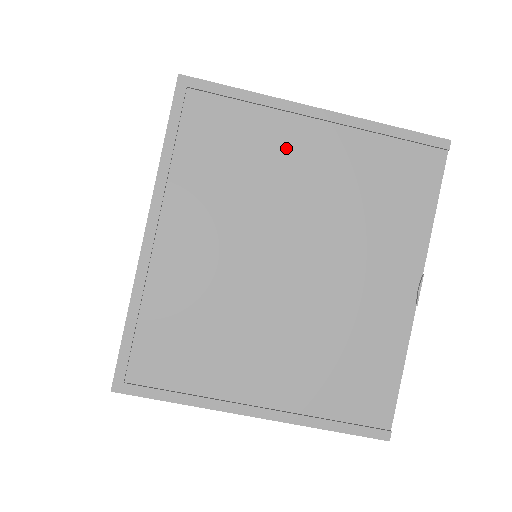
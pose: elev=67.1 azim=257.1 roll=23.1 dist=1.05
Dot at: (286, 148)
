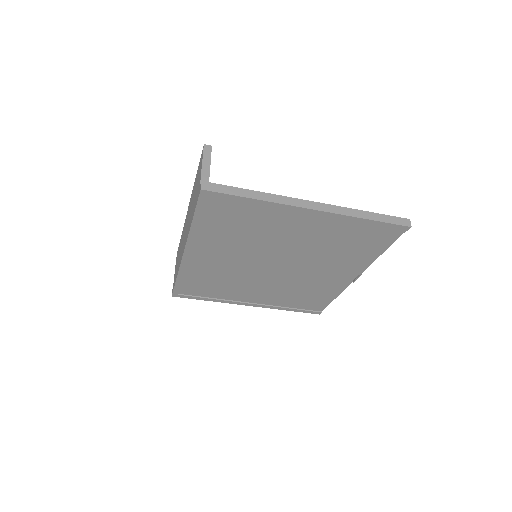
Dot at: (283, 225)
